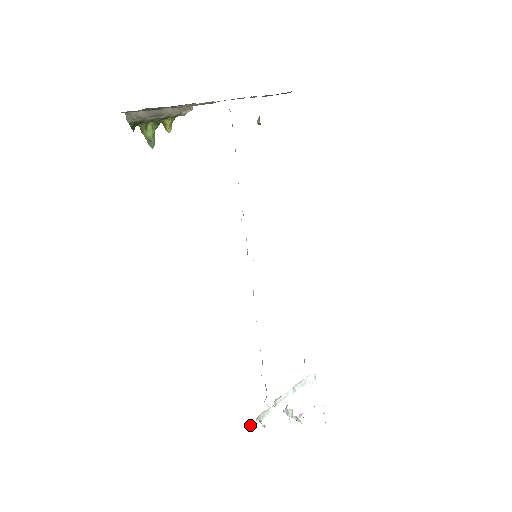
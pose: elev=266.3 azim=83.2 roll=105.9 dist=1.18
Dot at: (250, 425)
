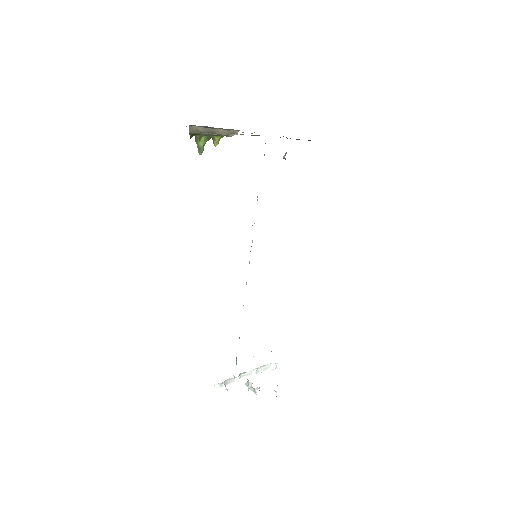
Dot at: (217, 386)
